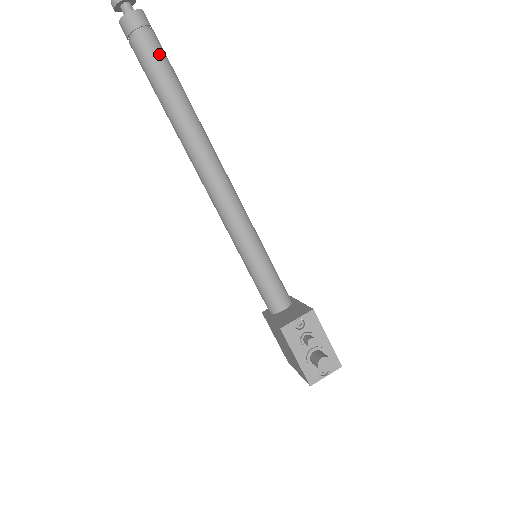
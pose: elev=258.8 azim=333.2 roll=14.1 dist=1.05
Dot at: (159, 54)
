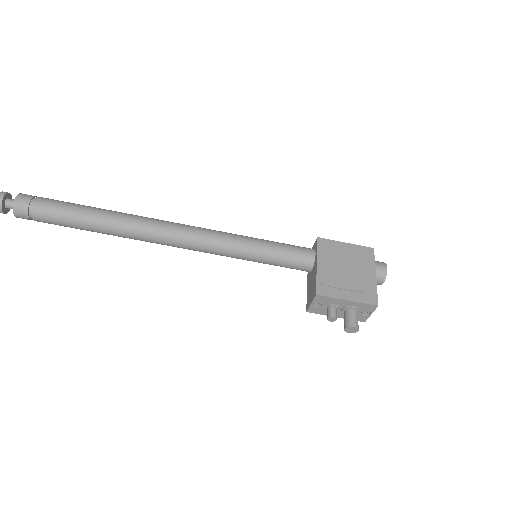
Dot at: (55, 218)
